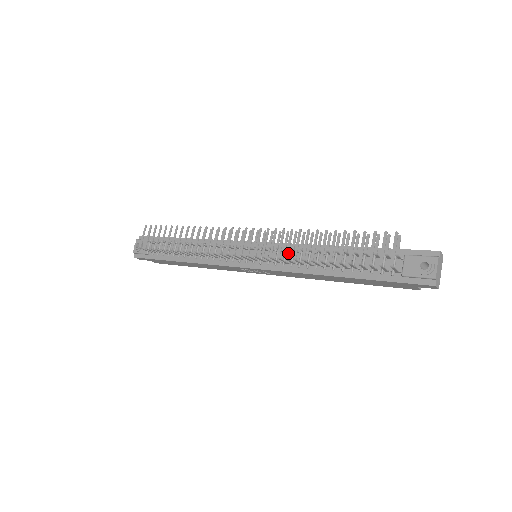
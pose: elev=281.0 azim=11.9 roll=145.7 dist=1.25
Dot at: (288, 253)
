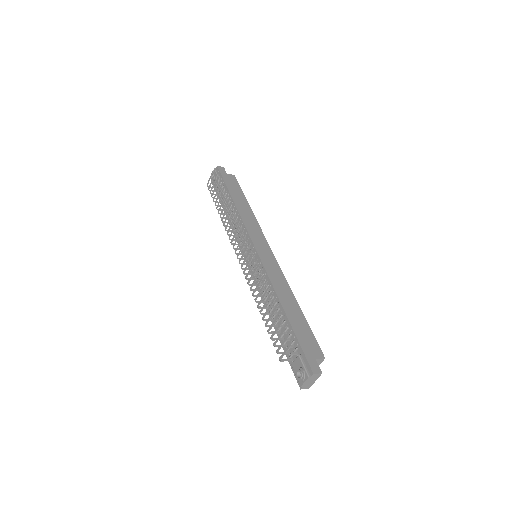
Dot at: (251, 287)
